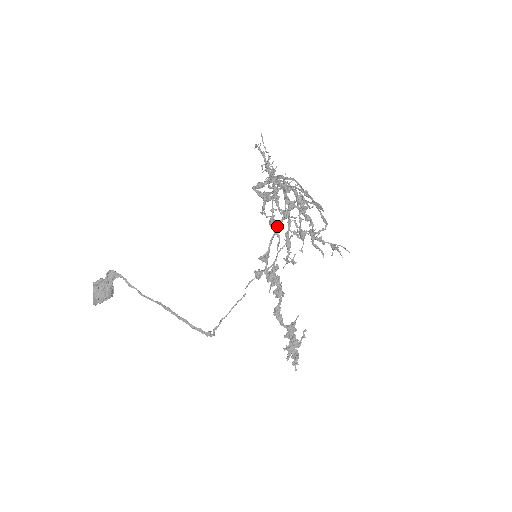
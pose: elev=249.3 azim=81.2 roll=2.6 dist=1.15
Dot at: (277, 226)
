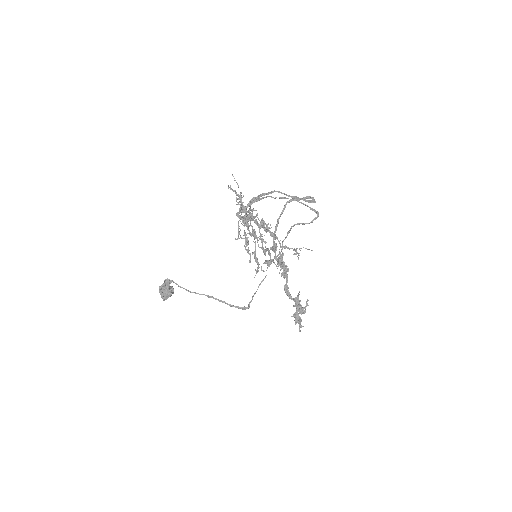
Dot at: (248, 247)
